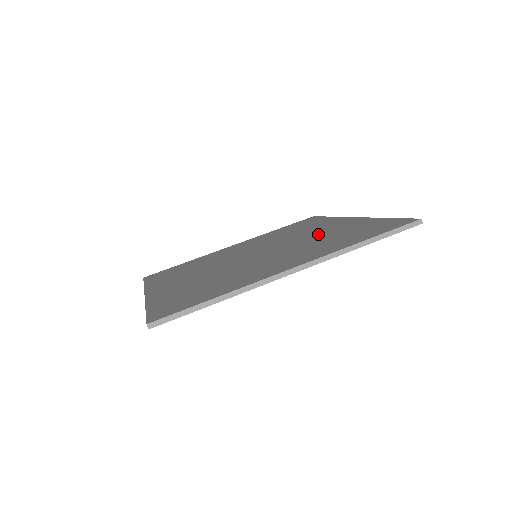
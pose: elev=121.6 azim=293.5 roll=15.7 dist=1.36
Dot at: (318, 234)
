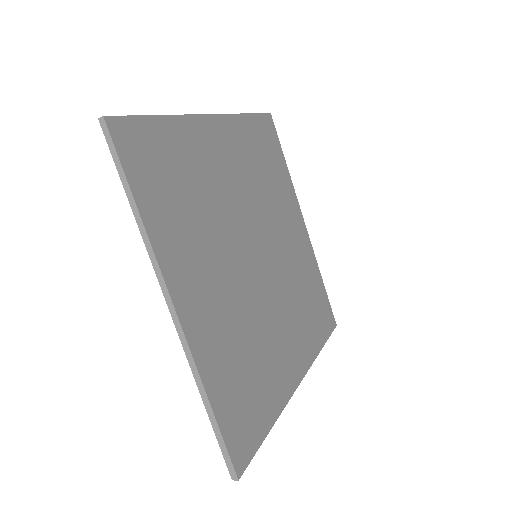
Dot at: occluded
